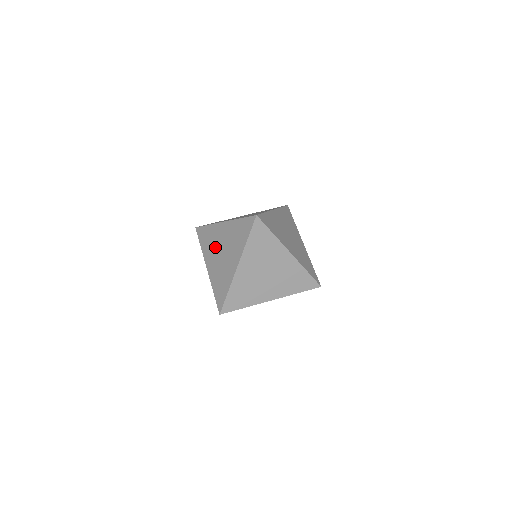
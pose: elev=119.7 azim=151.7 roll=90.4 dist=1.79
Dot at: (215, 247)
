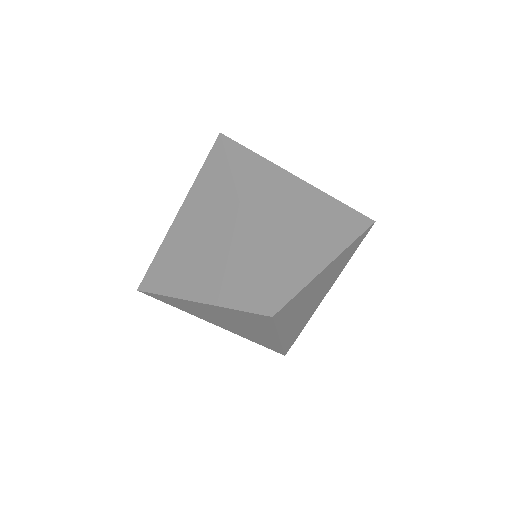
Dot at: (205, 219)
